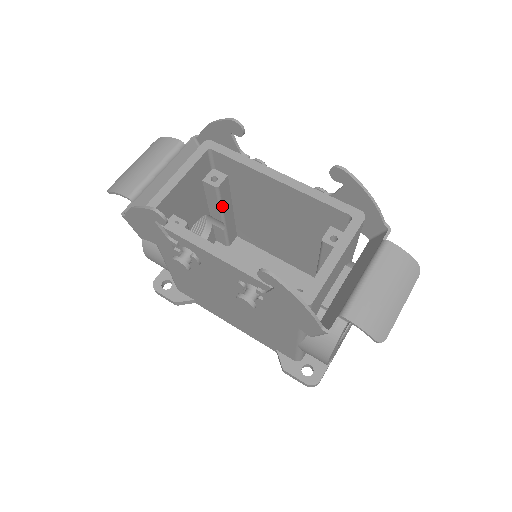
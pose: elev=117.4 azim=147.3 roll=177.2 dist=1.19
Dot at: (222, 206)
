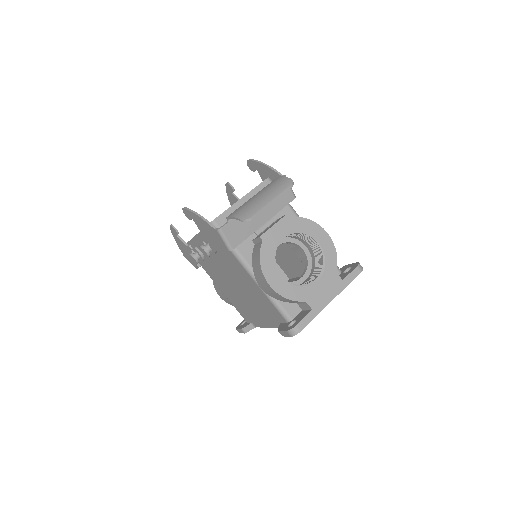
Dot at: occluded
